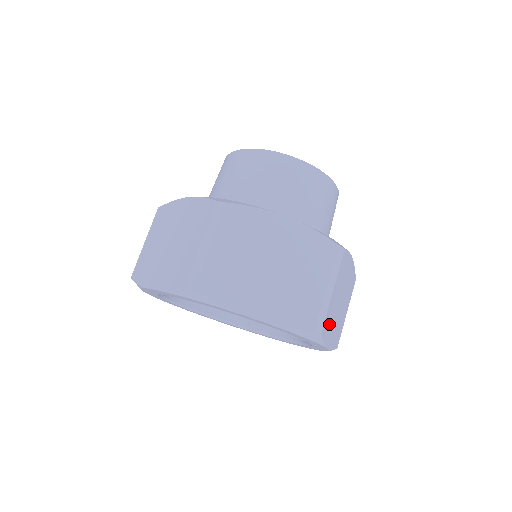
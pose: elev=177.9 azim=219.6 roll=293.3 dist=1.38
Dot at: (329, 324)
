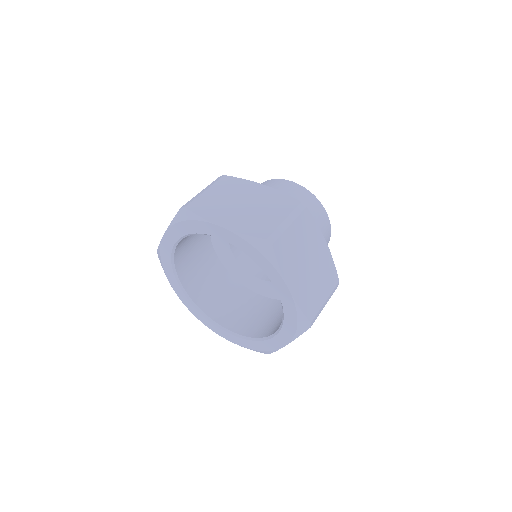
Dot at: (288, 258)
